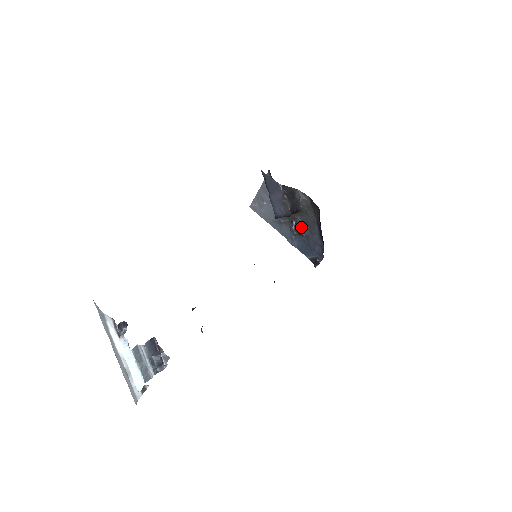
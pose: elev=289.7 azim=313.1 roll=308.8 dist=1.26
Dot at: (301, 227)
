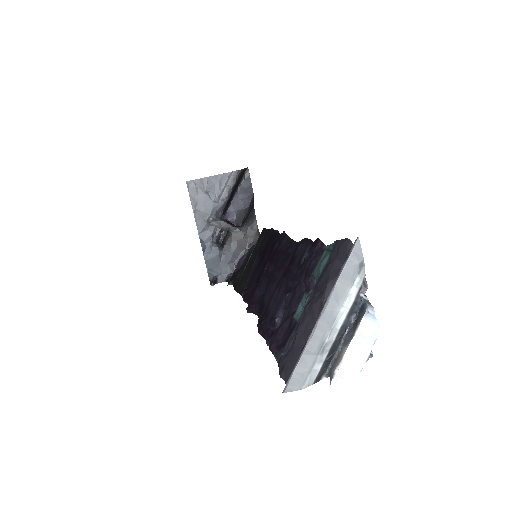
Dot at: (227, 241)
